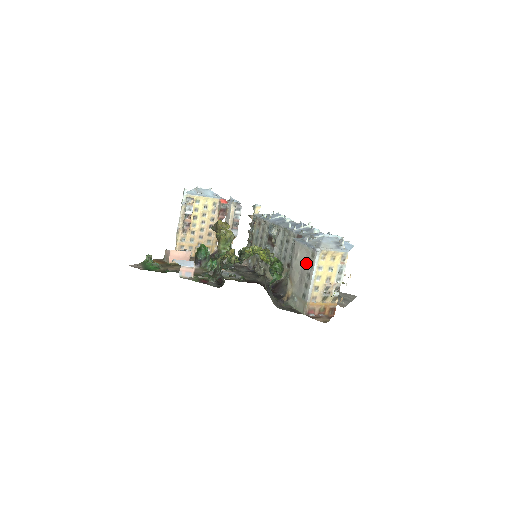
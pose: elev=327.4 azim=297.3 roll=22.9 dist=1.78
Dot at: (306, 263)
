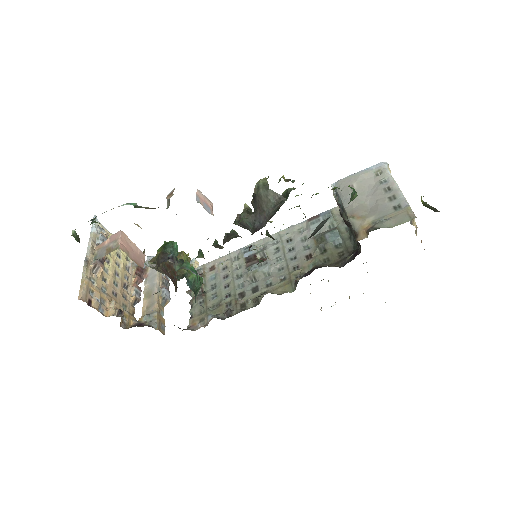
Dot at: (372, 186)
